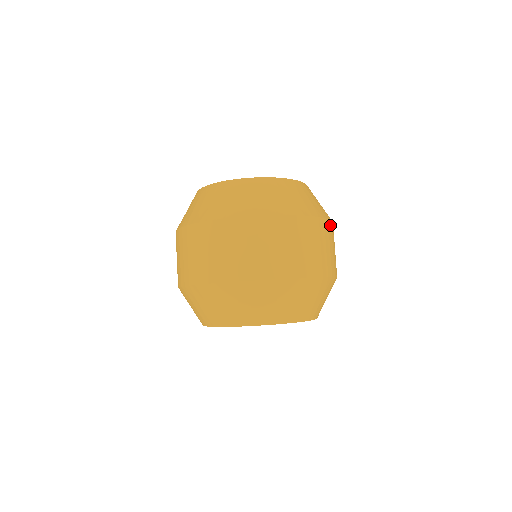
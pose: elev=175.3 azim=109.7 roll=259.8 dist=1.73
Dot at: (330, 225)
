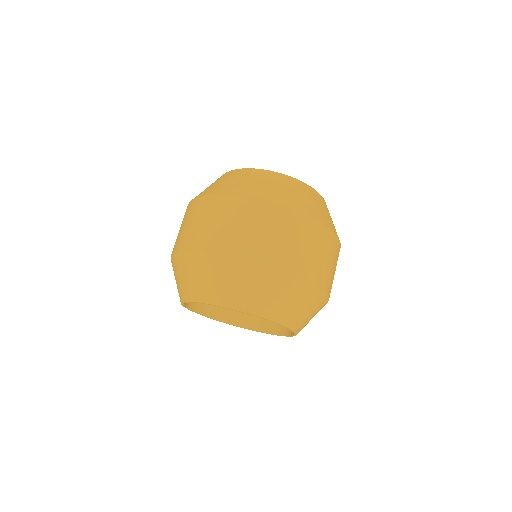
Dot at: occluded
